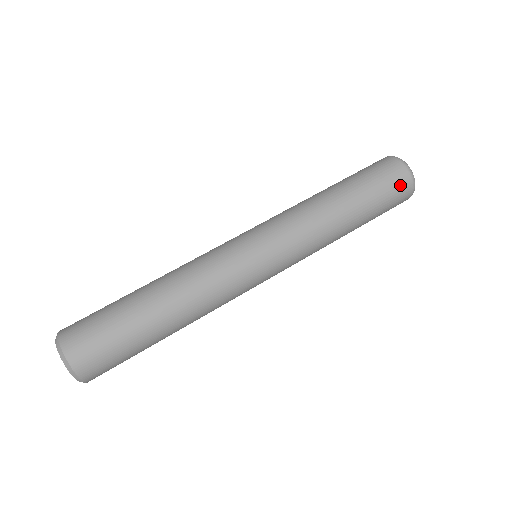
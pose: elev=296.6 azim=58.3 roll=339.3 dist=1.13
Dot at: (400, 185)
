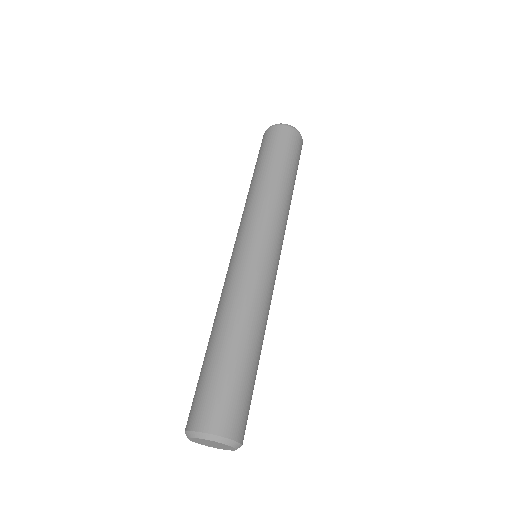
Dot at: (298, 143)
